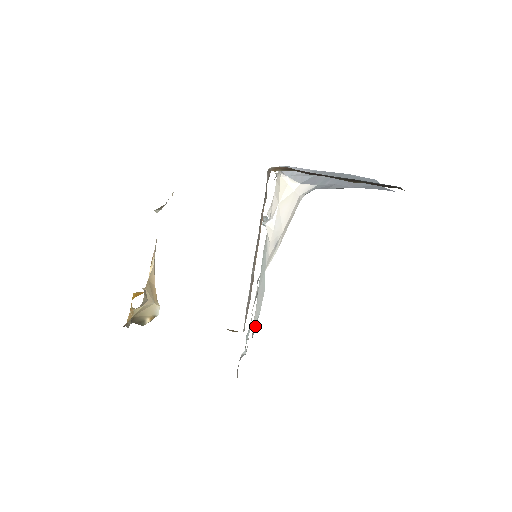
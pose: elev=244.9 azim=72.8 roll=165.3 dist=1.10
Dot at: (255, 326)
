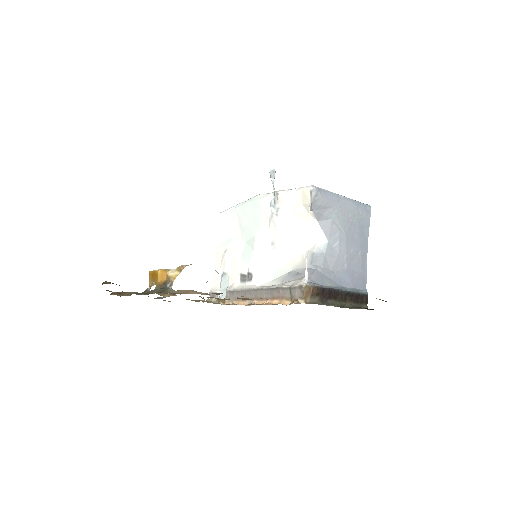
Dot at: (225, 233)
